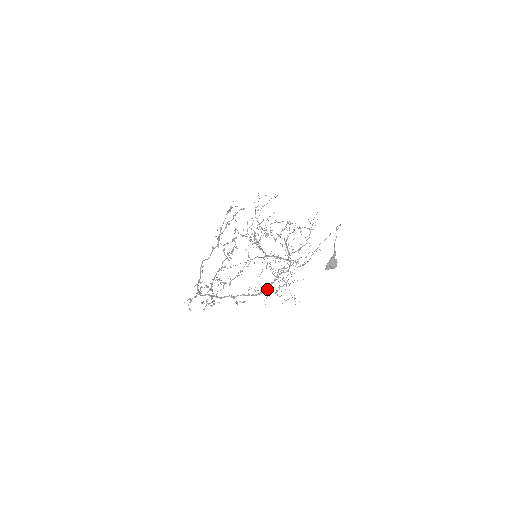
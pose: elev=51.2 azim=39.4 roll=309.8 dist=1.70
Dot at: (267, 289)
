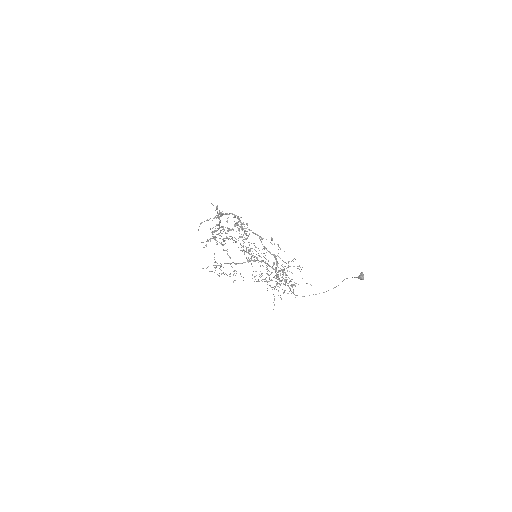
Dot at: occluded
